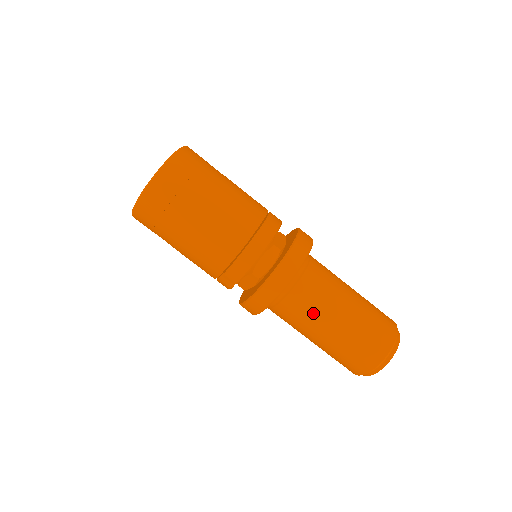
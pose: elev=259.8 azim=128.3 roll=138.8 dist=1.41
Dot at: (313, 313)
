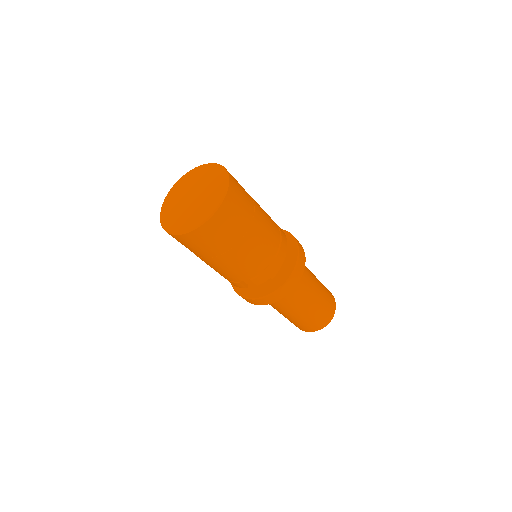
Dot at: (300, 298)
